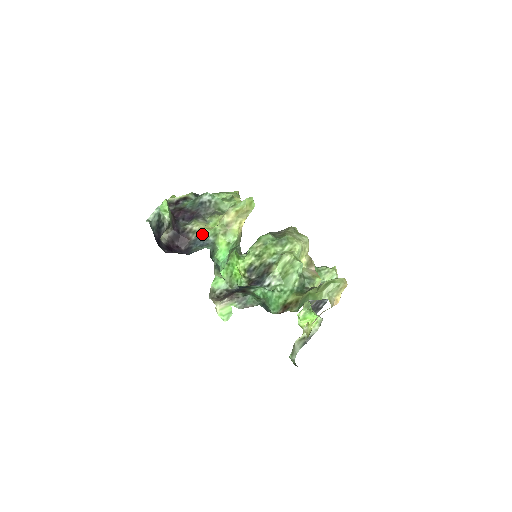
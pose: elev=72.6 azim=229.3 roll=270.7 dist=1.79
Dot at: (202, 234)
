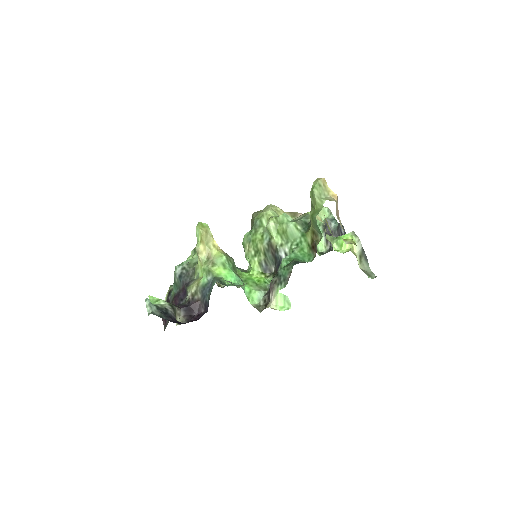
Dot at: (201, 286)
